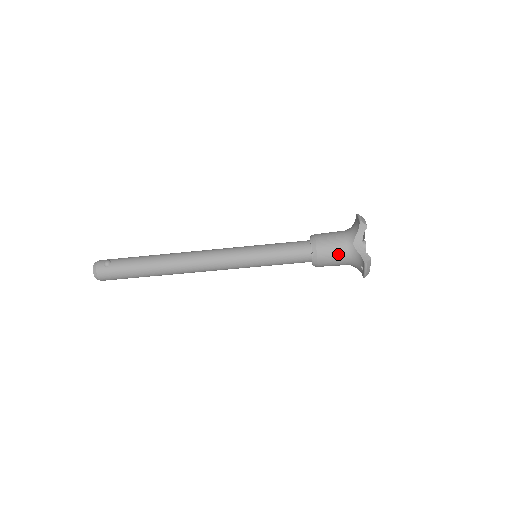
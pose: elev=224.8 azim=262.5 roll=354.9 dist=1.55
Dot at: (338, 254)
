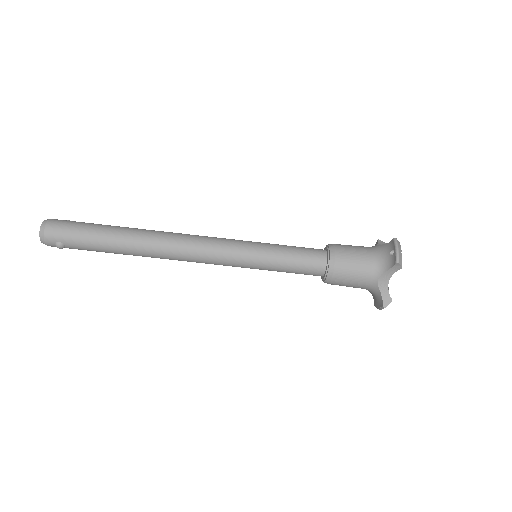
Dot at: (359, 248)
